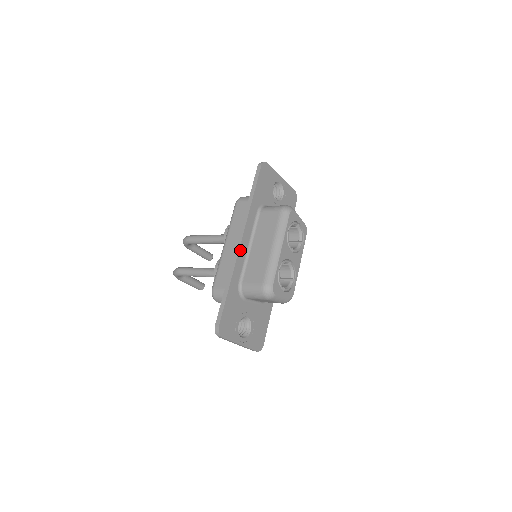
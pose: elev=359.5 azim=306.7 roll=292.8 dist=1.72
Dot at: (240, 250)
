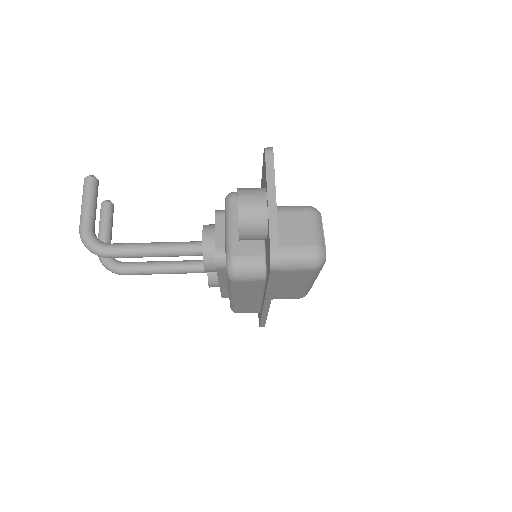
Dot at: occluded
